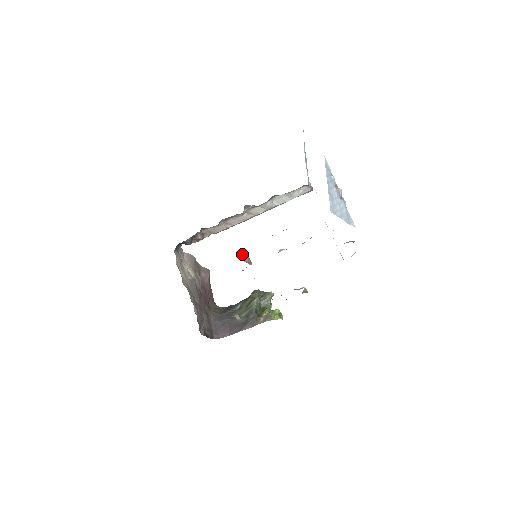
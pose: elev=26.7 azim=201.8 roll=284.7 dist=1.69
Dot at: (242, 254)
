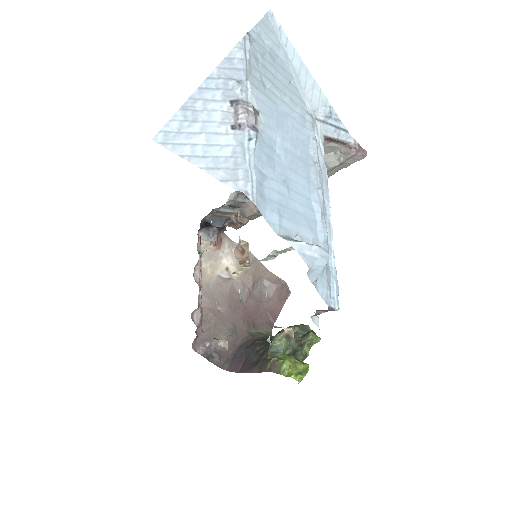
Dot at: (240, 248)
